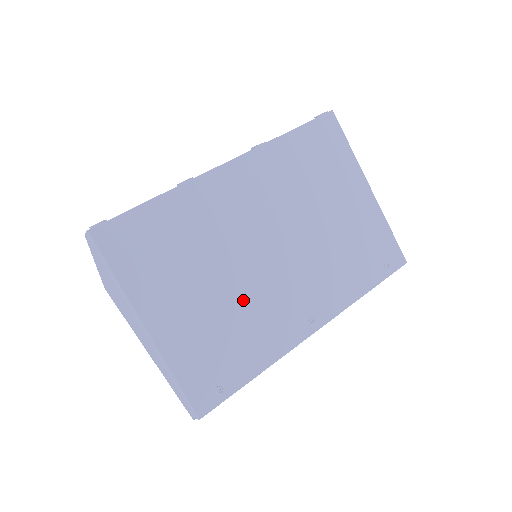
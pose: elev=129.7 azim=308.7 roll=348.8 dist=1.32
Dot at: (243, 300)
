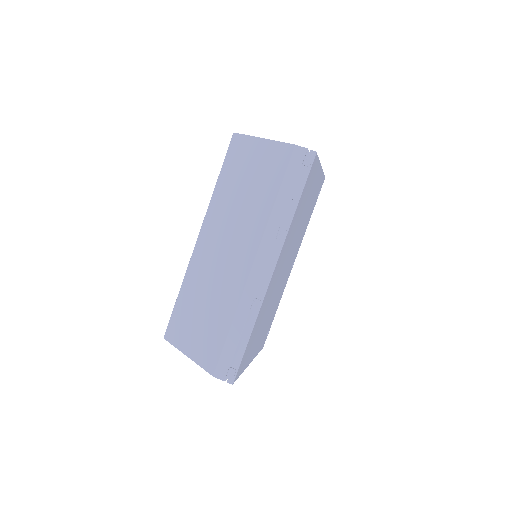
Dot at: (275, 301)
